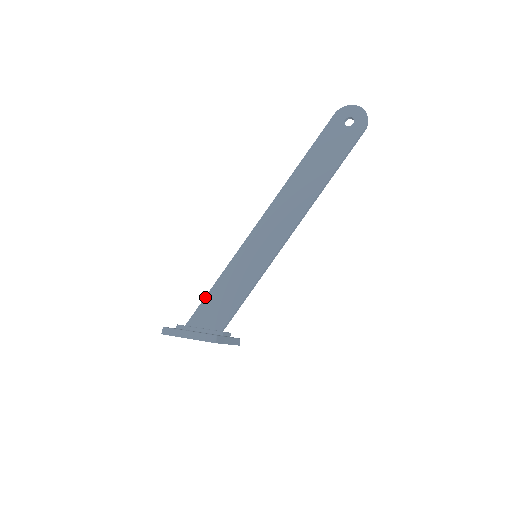
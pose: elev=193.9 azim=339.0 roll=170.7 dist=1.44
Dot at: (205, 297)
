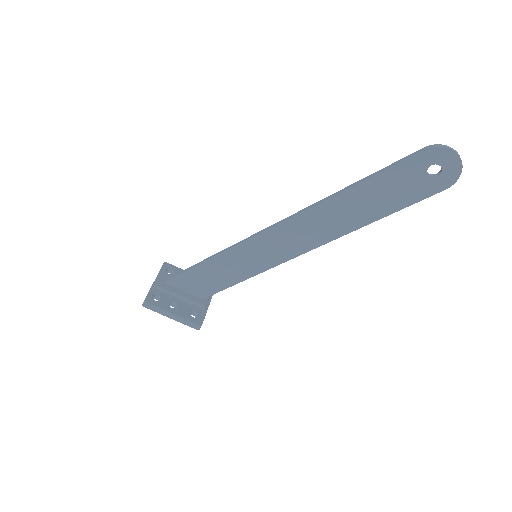
Dot at: (190, 269)
